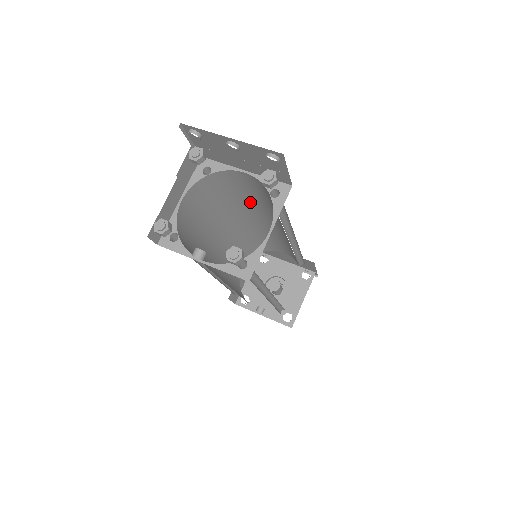
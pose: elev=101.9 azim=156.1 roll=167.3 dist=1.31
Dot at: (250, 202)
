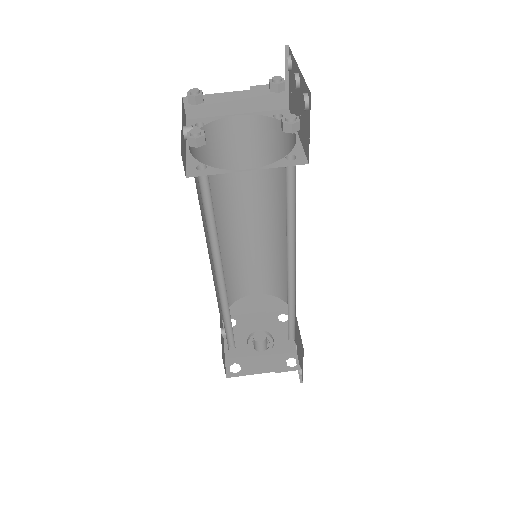
Dot at: occluded
